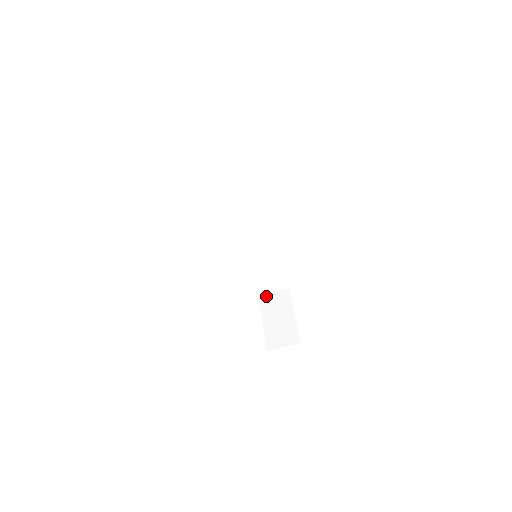
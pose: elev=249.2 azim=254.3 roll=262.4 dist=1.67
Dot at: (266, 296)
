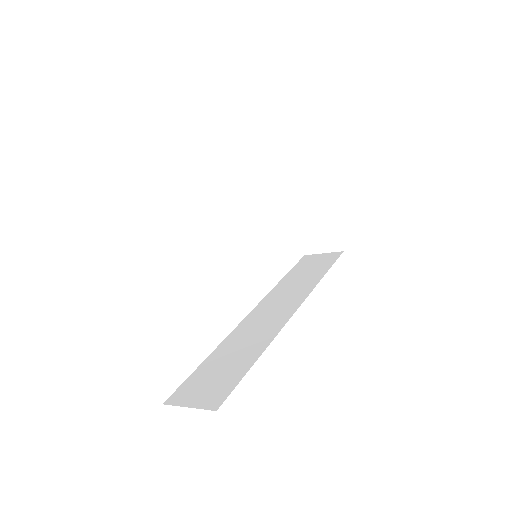
Dot at: (291, 168)
